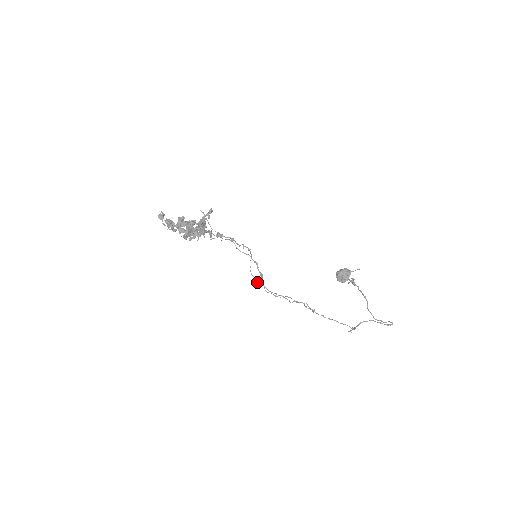
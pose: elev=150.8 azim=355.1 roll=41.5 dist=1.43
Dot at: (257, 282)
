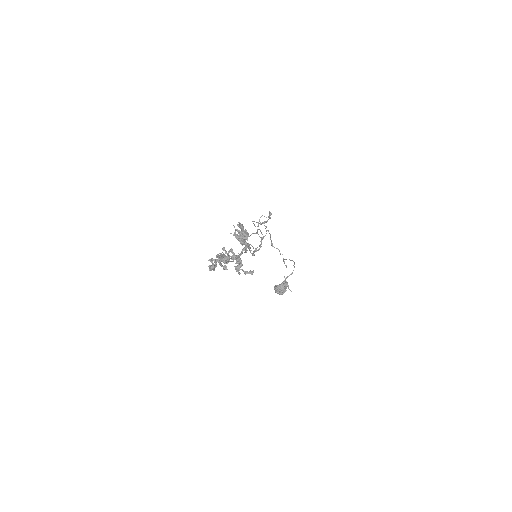
Dot at: occluded
